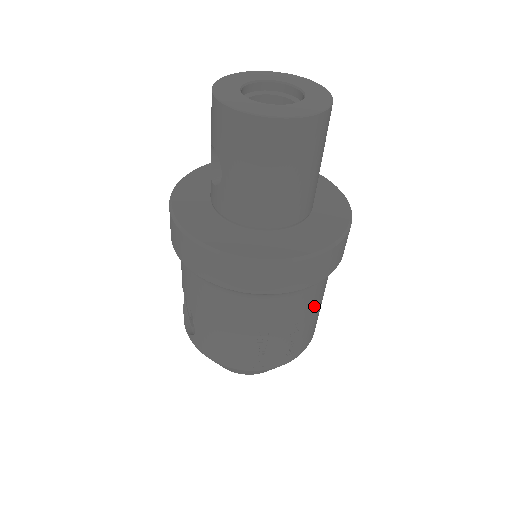
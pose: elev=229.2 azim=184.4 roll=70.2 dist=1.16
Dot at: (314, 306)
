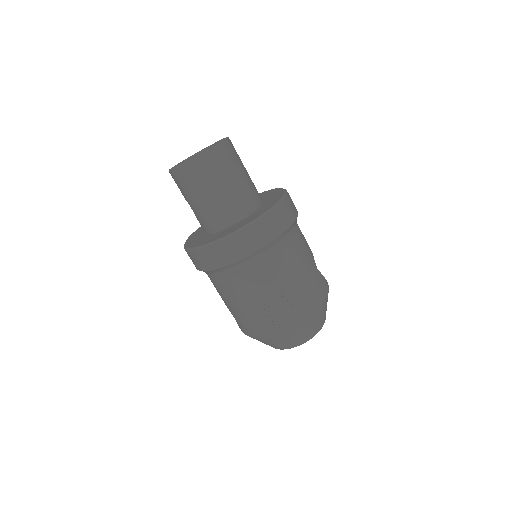
Dot at: (291, 269)
